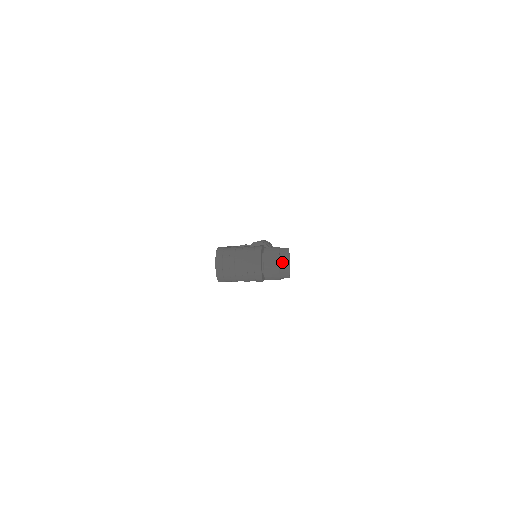
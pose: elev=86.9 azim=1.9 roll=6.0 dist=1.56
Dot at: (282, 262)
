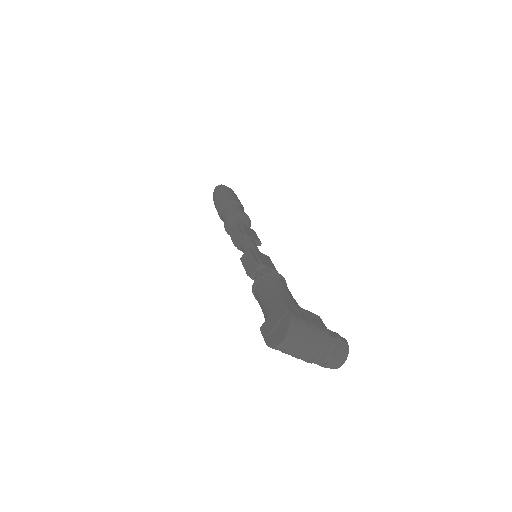
Dot at: (340, 360)
